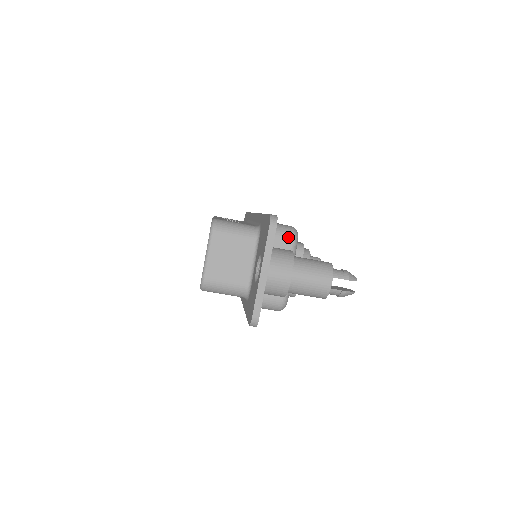
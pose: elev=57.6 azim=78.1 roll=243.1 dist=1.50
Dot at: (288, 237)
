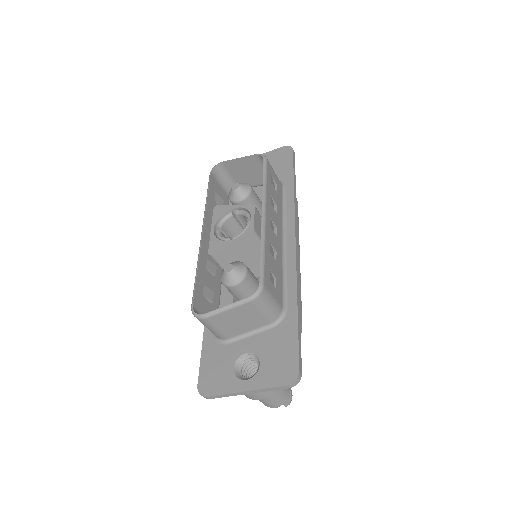
Dot at: occluded
